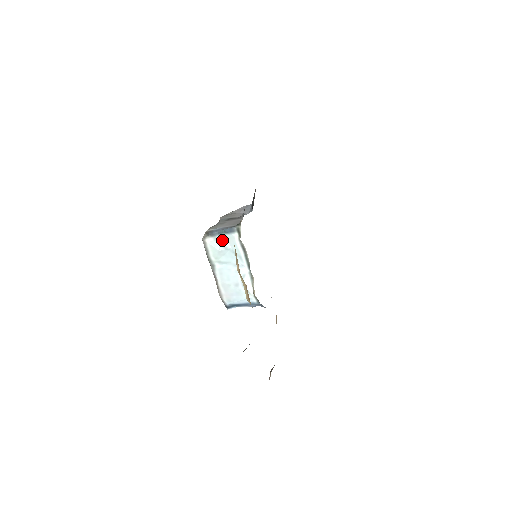
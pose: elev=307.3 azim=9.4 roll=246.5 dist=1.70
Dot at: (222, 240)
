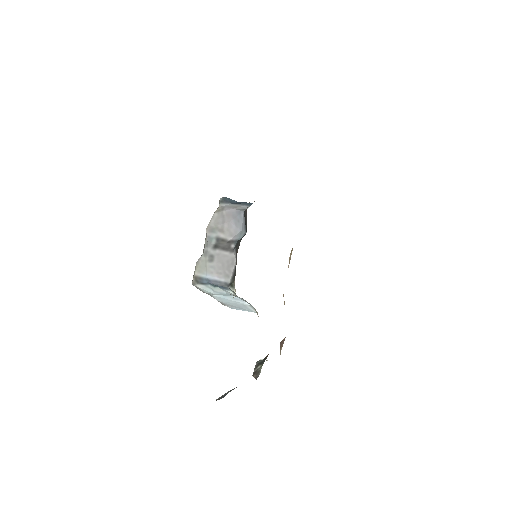
Dot at: (215, 289)
